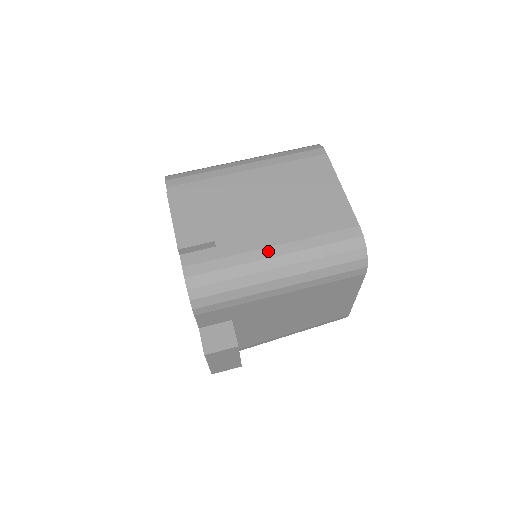
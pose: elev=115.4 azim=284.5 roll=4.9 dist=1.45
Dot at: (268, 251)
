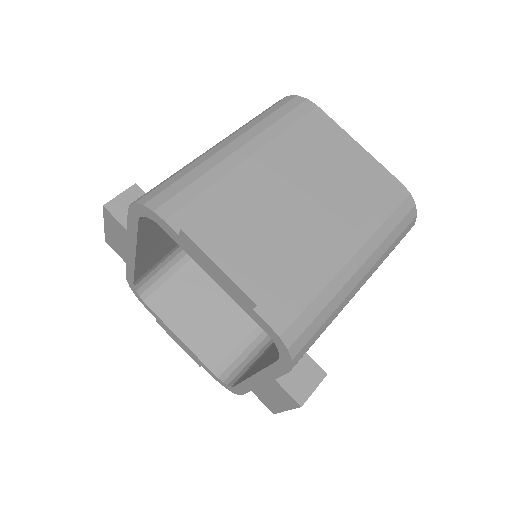
Dot at: (343, 254)
